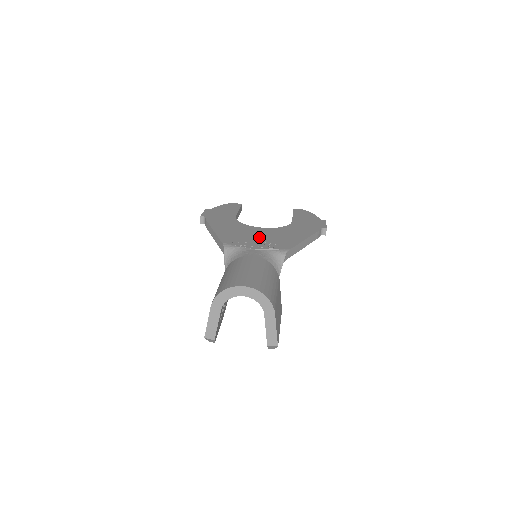
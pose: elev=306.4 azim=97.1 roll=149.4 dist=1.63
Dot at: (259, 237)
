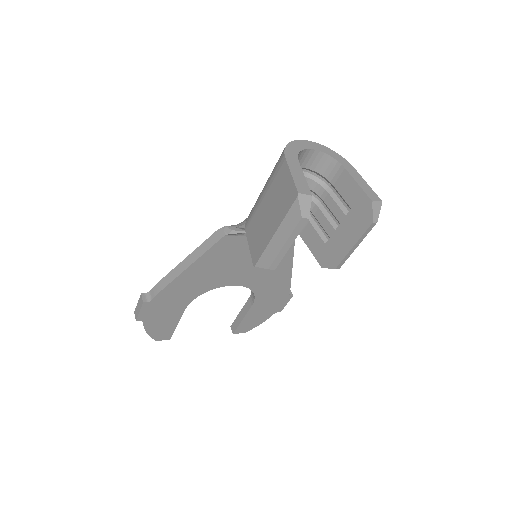
Dot at: occluded
